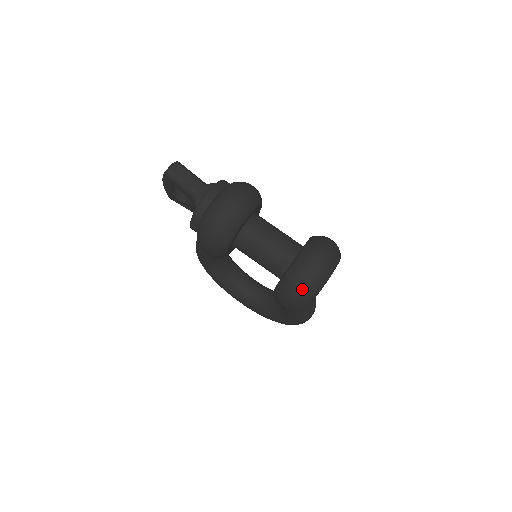
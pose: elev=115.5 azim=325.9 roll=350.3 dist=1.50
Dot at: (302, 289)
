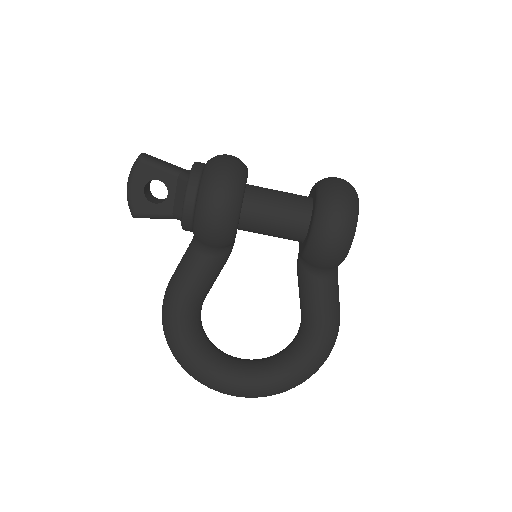
Dot at: (345, 198)
